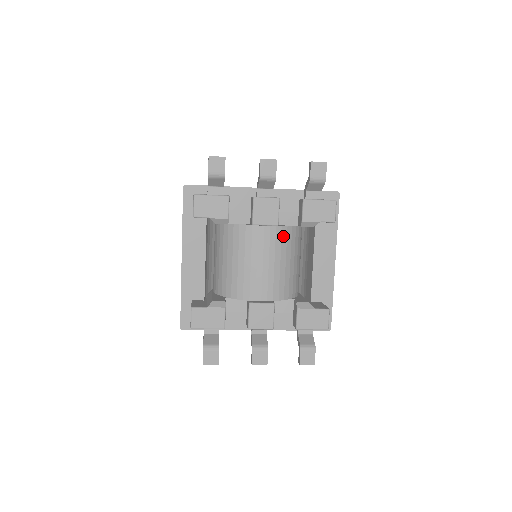
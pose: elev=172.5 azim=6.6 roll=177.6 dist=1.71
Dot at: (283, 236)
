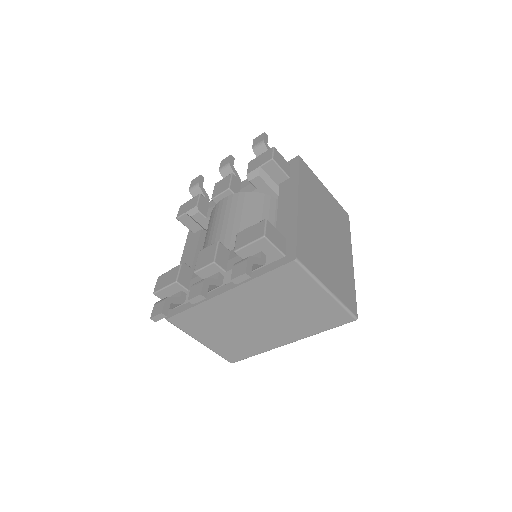
Dot at: (240, 199)
